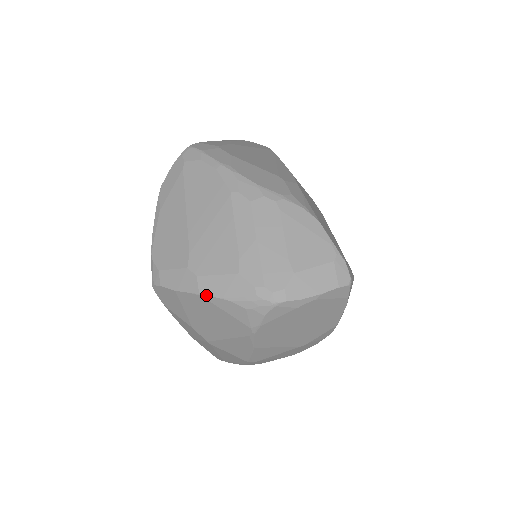
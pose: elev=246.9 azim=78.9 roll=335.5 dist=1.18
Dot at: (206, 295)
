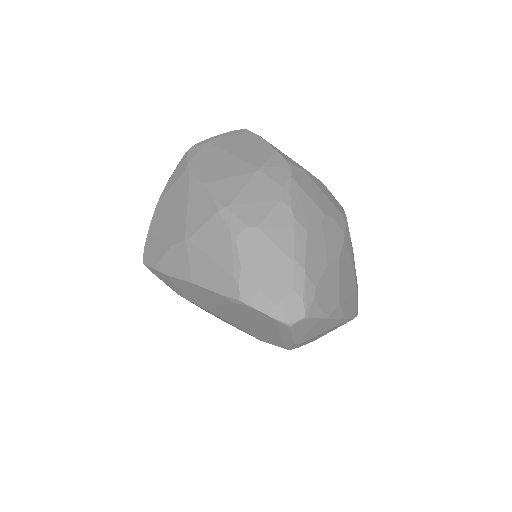
Dot at: (159, 199)
